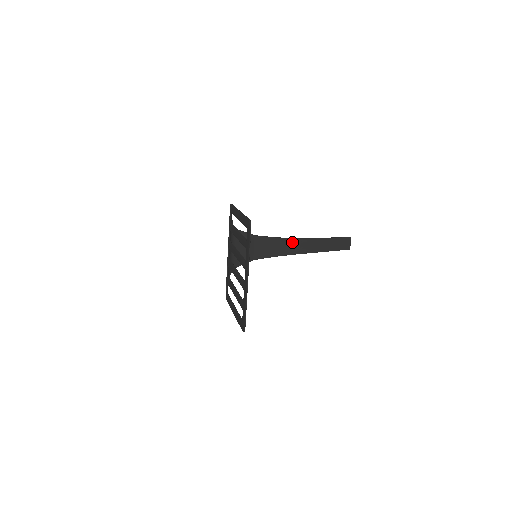
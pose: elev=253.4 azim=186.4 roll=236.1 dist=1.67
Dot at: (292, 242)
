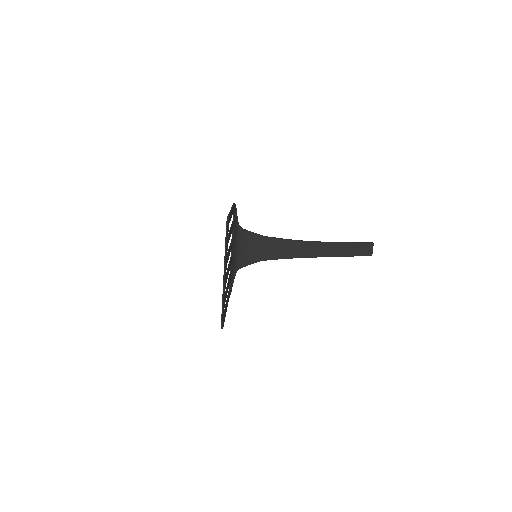
Dot at: (304, 245)
